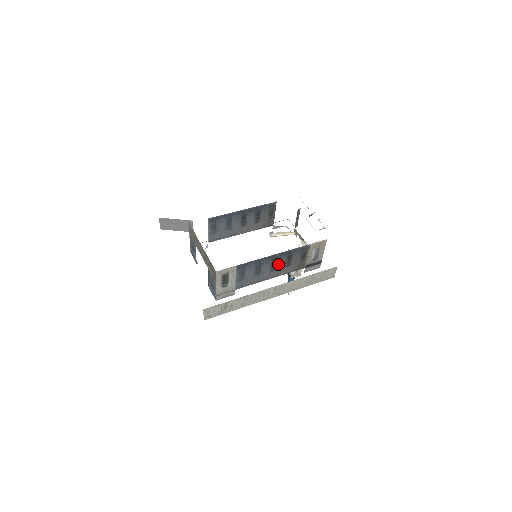
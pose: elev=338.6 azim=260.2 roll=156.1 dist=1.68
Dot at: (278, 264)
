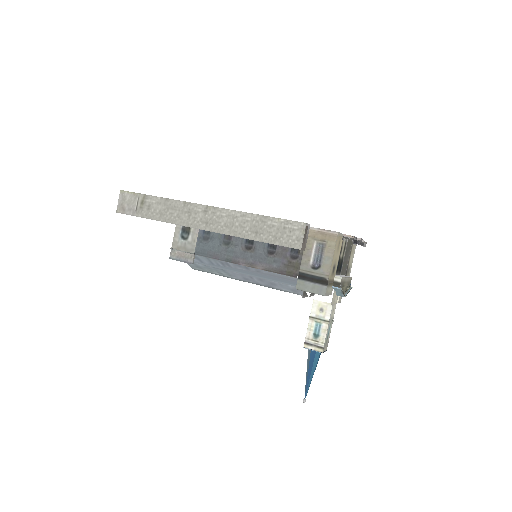
Dot at: (257, 241)
